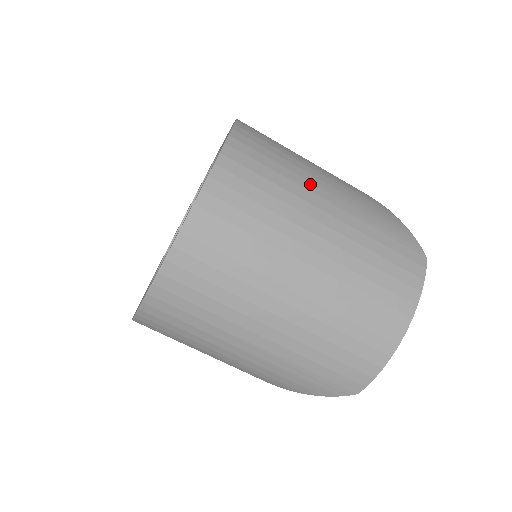
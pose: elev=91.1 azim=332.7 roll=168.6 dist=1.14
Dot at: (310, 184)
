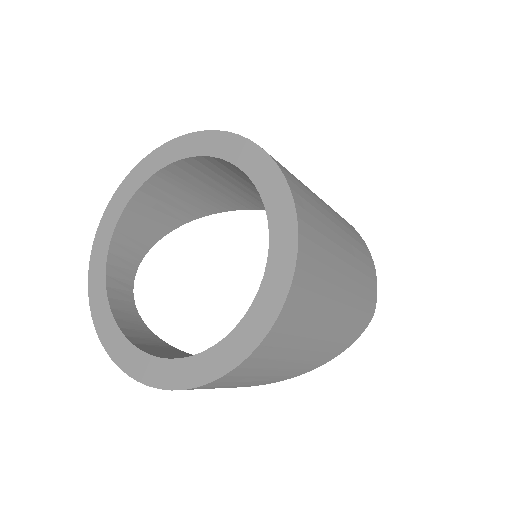
Dot at: occluded
